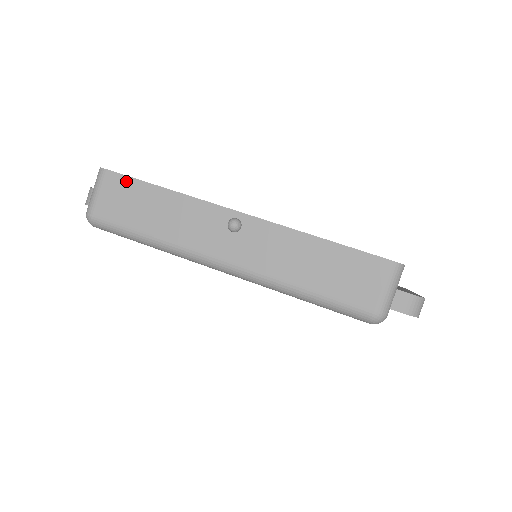
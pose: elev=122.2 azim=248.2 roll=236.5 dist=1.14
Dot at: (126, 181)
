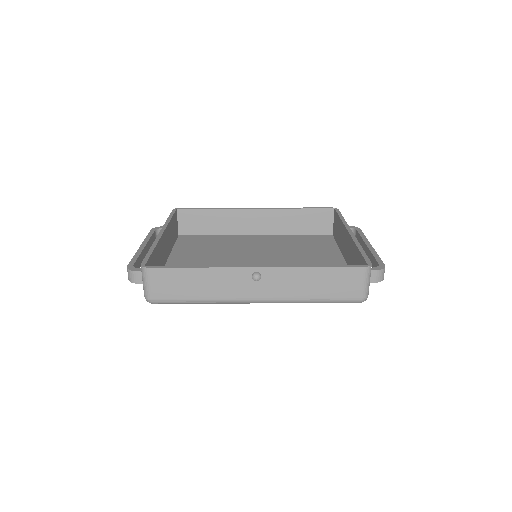
Dot at: (167, 271)
